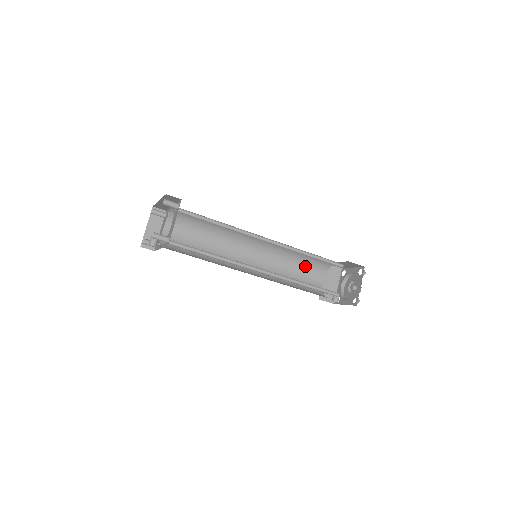
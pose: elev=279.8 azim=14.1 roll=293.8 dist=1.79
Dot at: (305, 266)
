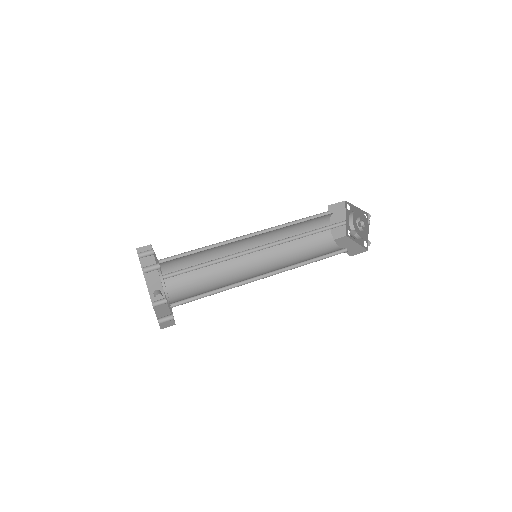
Dot at: (312, 249)
